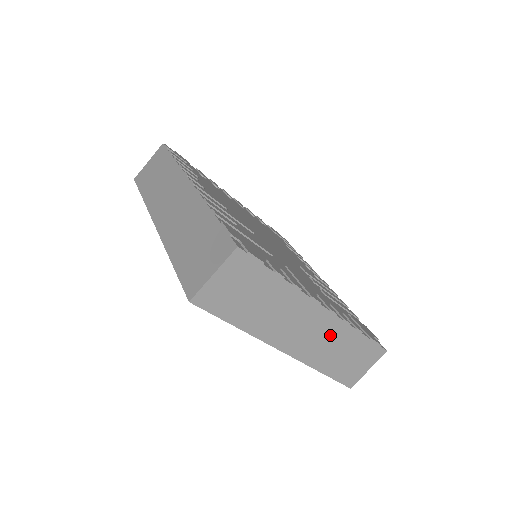
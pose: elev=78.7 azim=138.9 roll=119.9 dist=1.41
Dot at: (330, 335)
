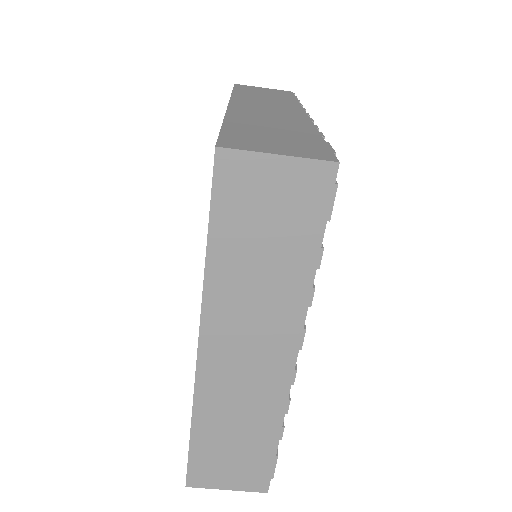
Dot at: (257, 398)
